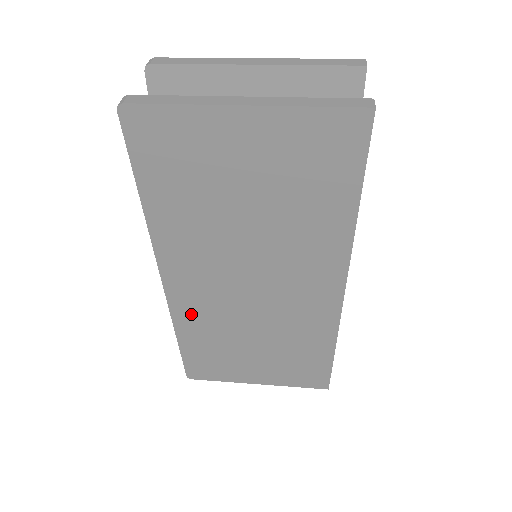
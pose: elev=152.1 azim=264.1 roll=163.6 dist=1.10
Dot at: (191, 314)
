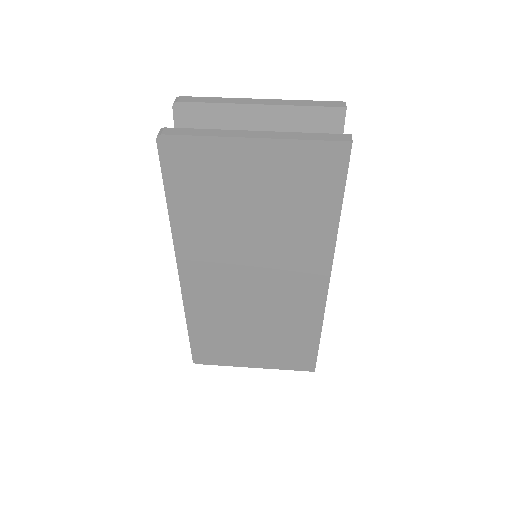
Dot at: (201, 304)
